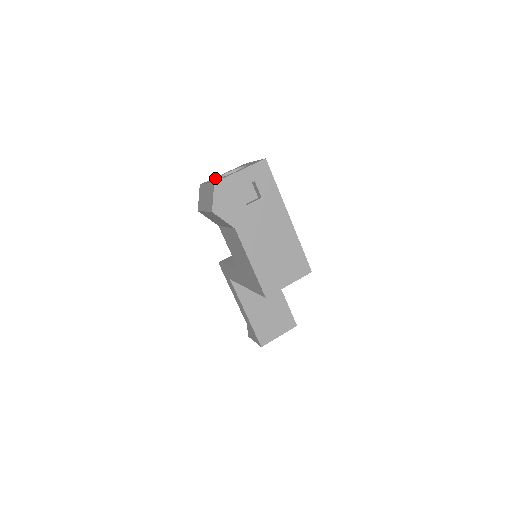
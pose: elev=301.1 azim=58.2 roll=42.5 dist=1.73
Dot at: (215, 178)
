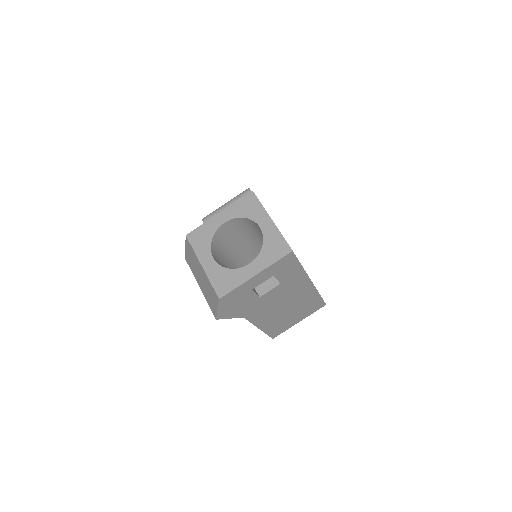
Dot at: (211, 241)
